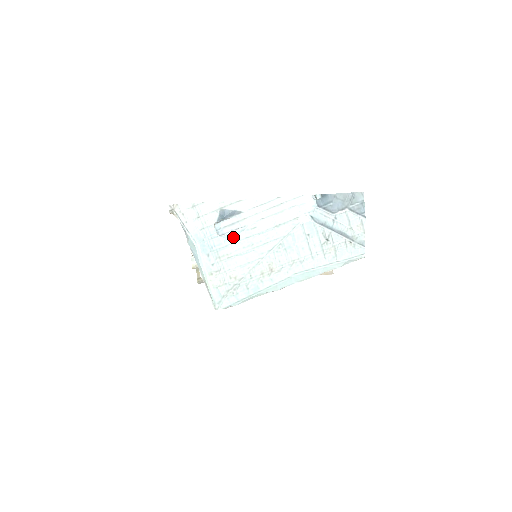
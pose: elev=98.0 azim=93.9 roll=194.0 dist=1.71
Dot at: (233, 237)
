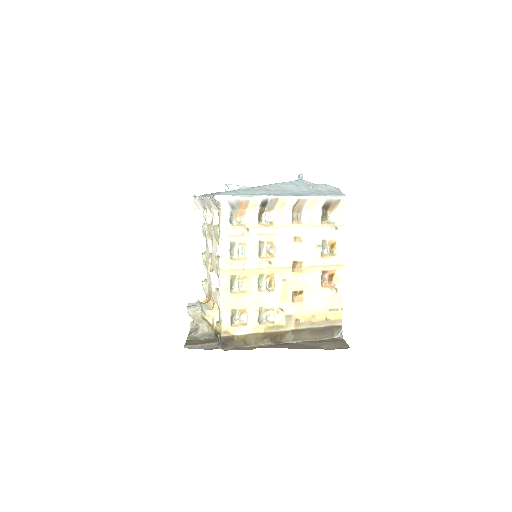
Dot at: occluded
